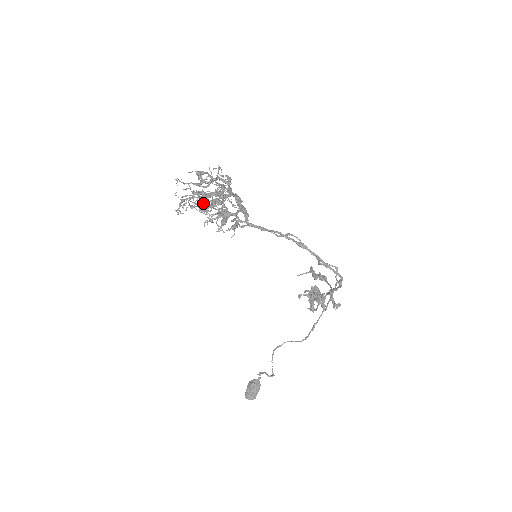
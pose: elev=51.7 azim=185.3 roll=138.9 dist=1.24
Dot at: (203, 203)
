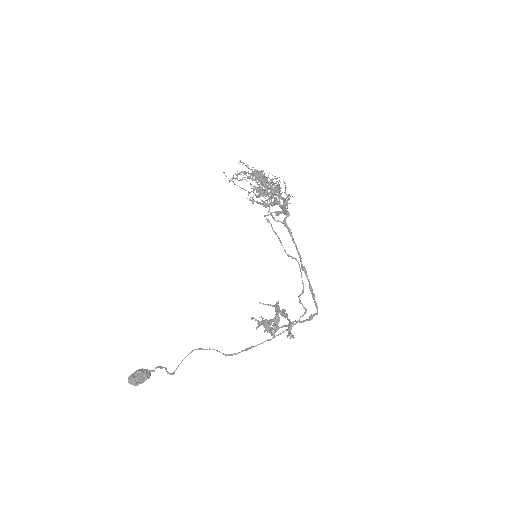
Dot at: (265, 182)
